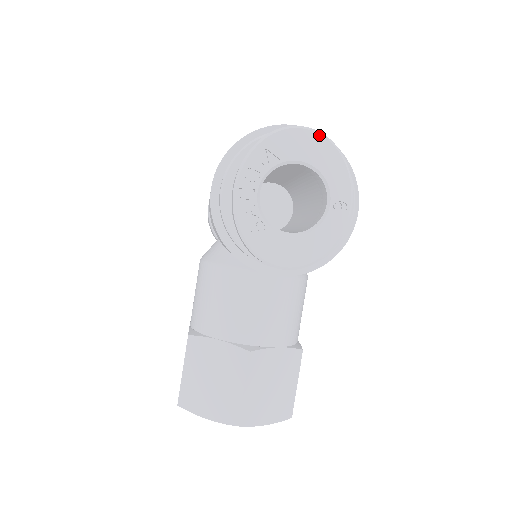
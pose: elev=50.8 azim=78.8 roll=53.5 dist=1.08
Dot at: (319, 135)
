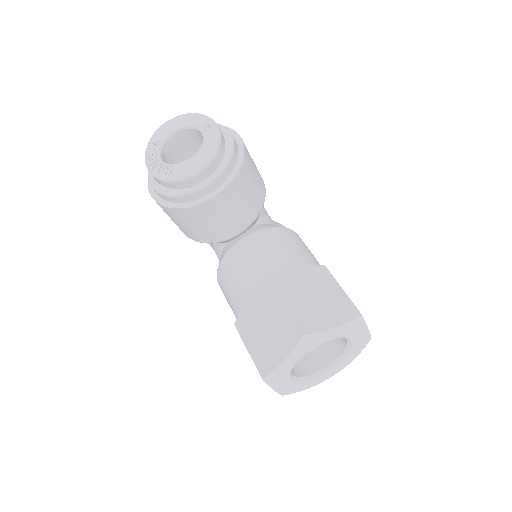
Dot at: (175, 117)
